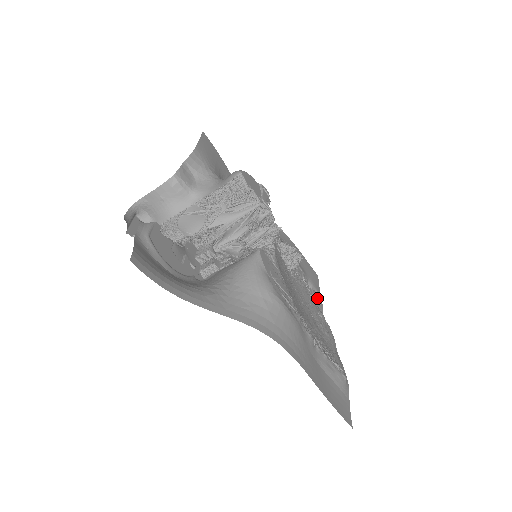
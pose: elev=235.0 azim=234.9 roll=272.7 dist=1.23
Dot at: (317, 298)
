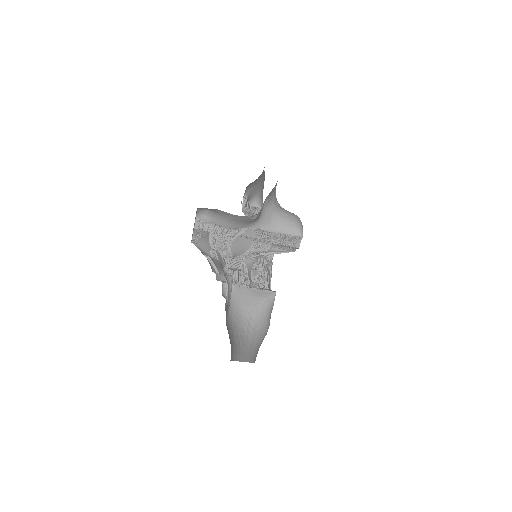
Dot at: occluded
